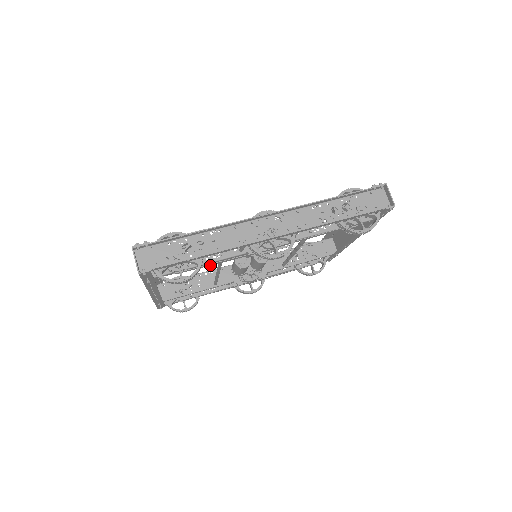
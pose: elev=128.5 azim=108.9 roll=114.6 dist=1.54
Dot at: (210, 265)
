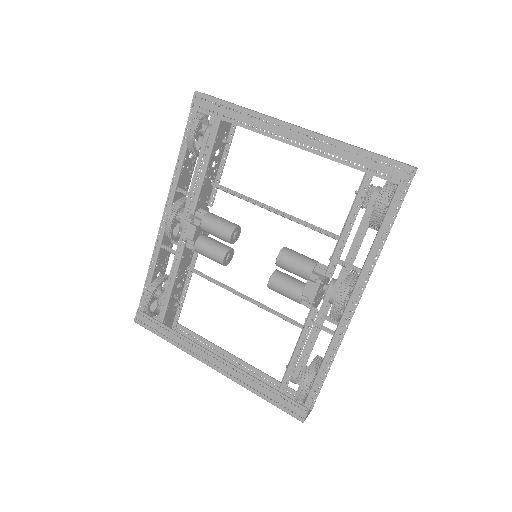
Dot at: (311, 343)
